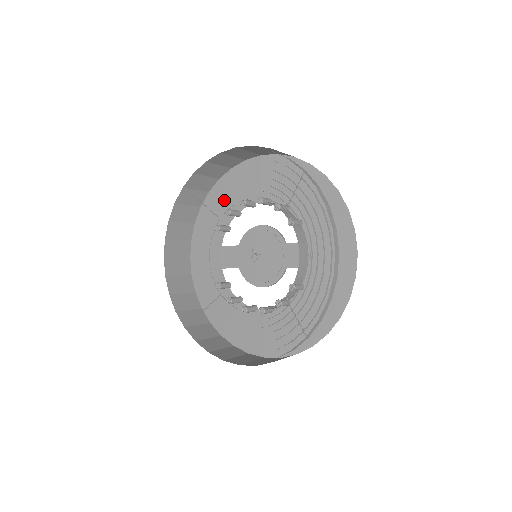
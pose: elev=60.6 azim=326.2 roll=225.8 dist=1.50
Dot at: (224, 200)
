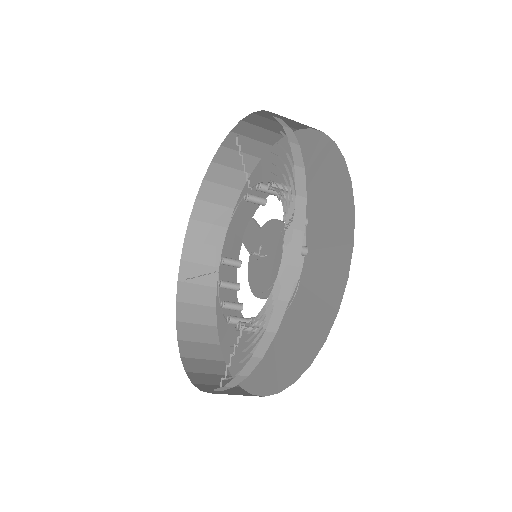
Dot at: (276, 165)
